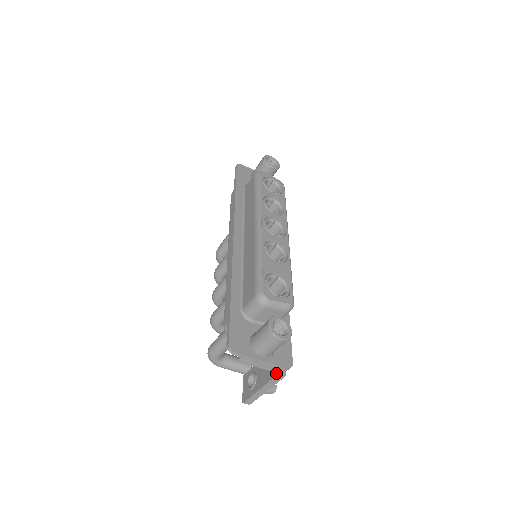
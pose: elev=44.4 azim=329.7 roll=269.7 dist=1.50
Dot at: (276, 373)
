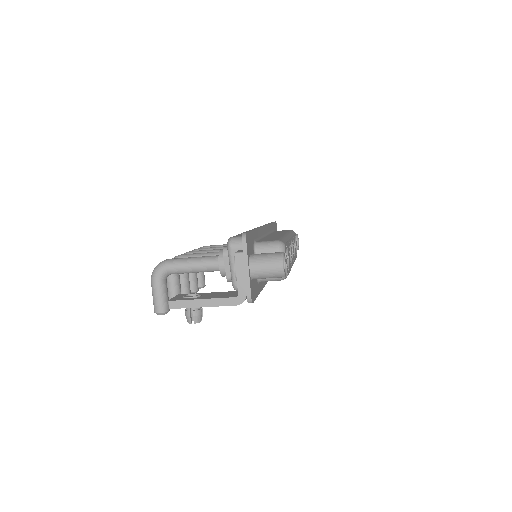
Dot at: (235, 296)
